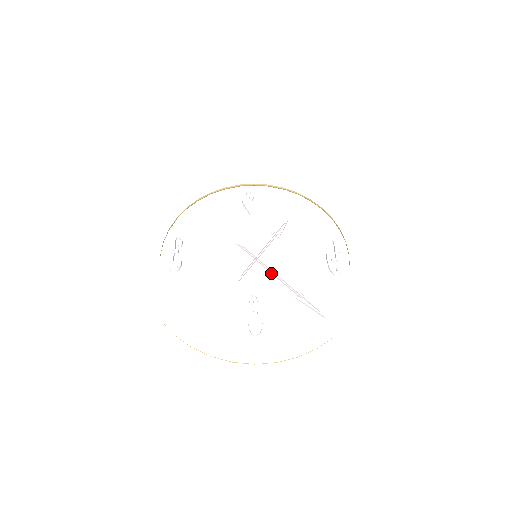
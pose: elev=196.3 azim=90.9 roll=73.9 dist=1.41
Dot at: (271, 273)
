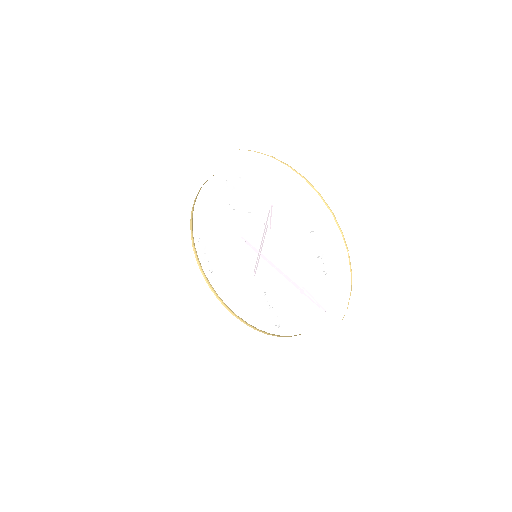
Dot at: occluded
